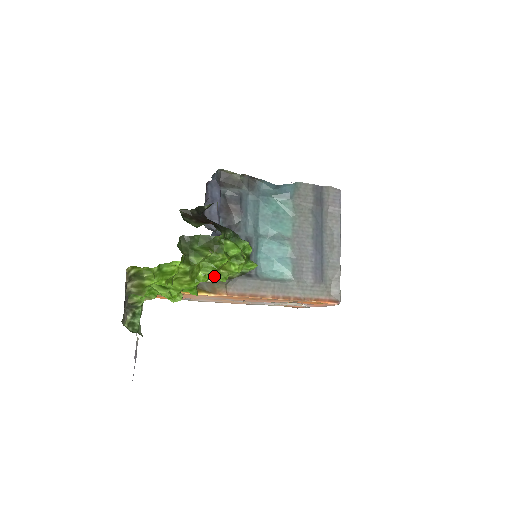
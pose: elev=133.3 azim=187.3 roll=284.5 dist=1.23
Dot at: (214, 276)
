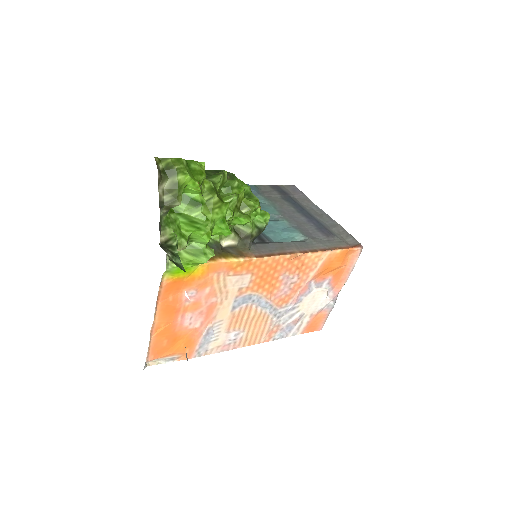
Dot at: (237, 216)
